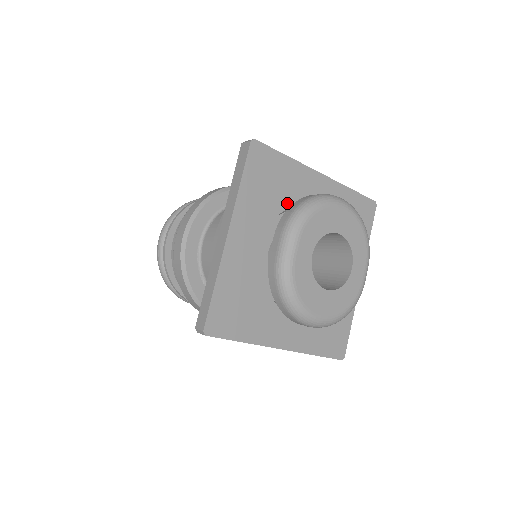
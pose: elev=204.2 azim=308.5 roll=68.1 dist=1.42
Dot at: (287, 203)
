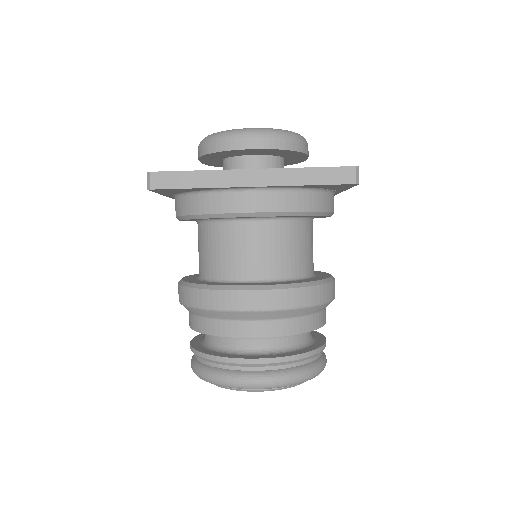
Dot at: occluded
